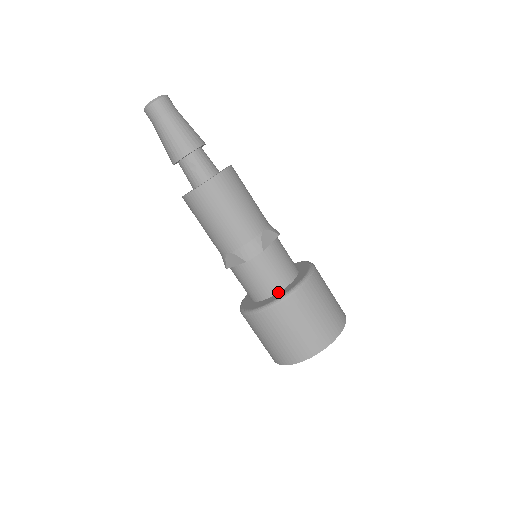
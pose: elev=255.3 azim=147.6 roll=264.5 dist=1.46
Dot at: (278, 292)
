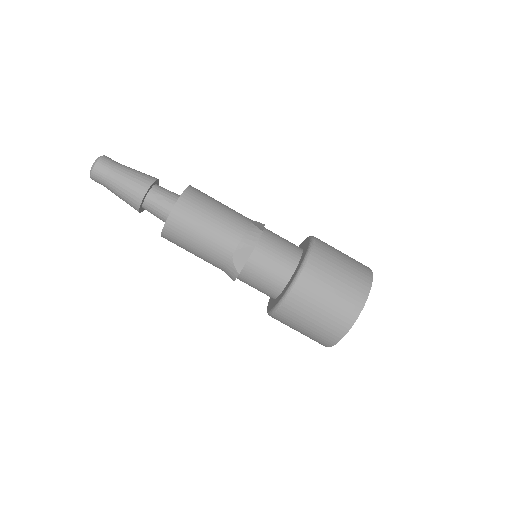
Dot at: (298, 263)
